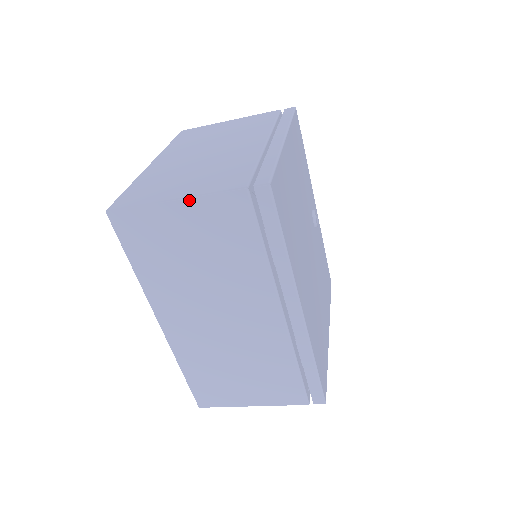
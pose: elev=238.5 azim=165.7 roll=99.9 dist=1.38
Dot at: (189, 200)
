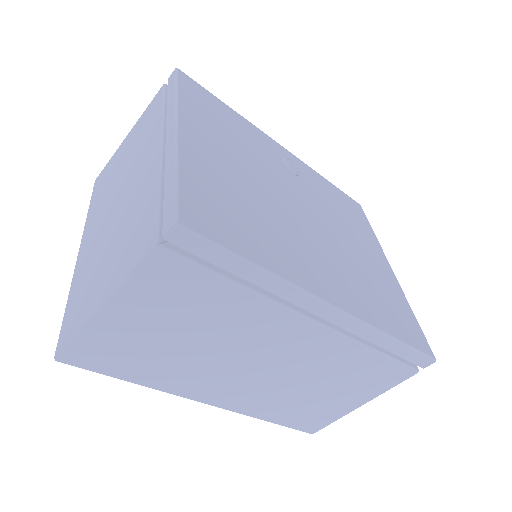
Dot at: (115, 298)
